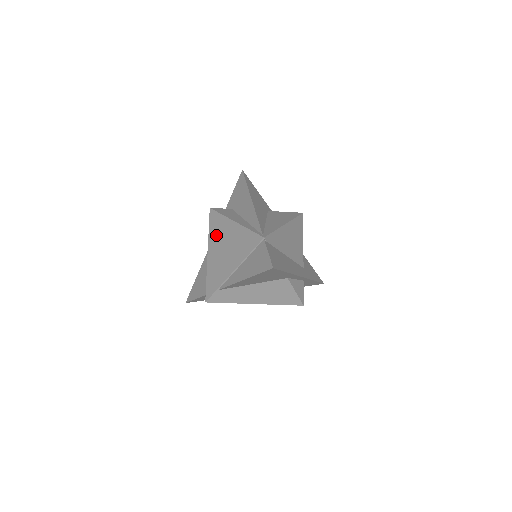
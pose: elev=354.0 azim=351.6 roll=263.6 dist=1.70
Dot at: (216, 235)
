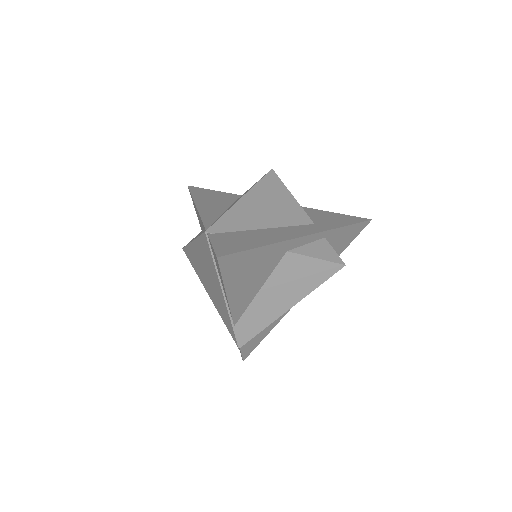
Dot at: (198, 270)
